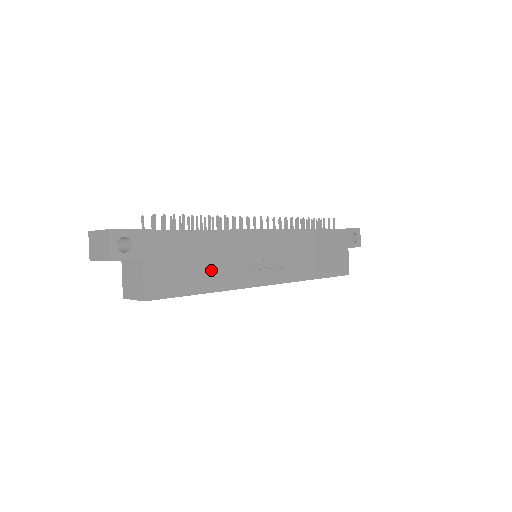
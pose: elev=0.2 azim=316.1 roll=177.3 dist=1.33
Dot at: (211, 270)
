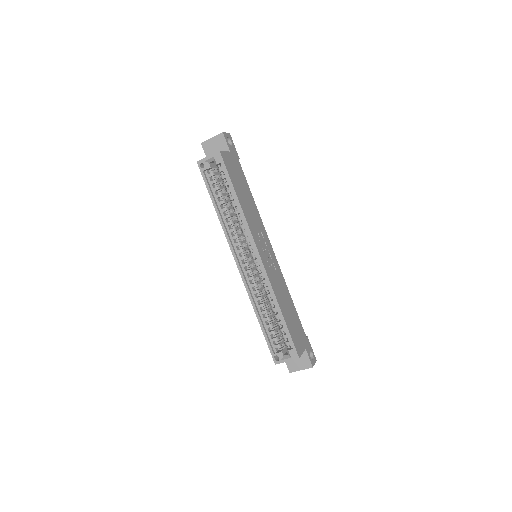
Dot at: (245, 201)
